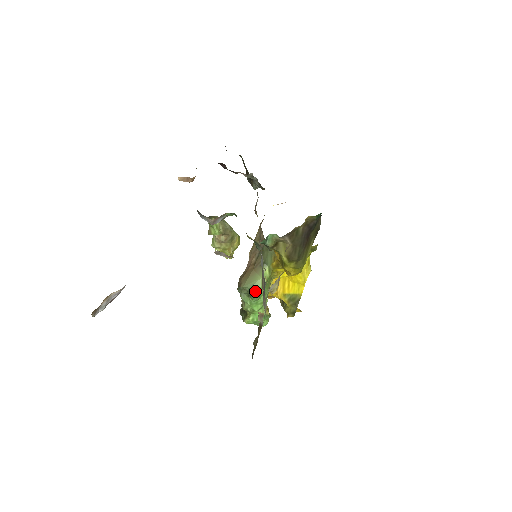
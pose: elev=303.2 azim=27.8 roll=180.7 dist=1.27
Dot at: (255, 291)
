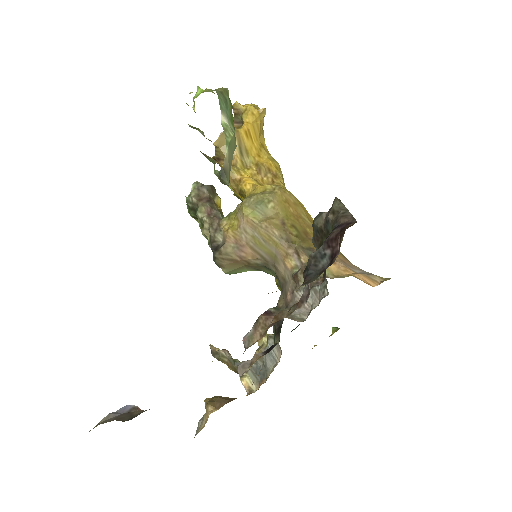
Dot at: occluded
